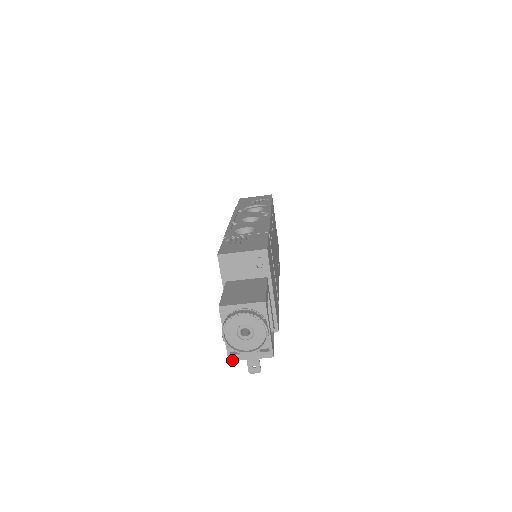
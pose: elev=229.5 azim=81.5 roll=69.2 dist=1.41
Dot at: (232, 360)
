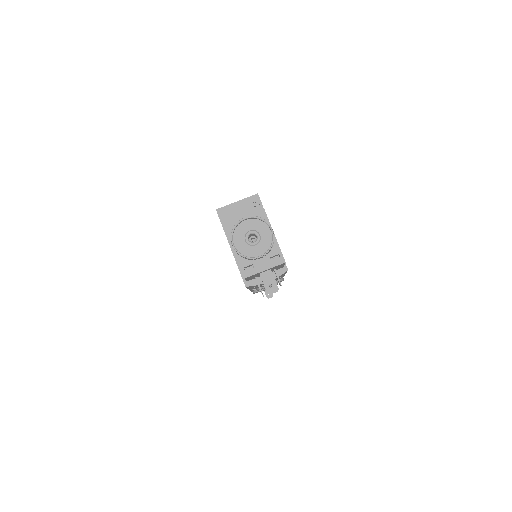
Dot at: (247, 276)
